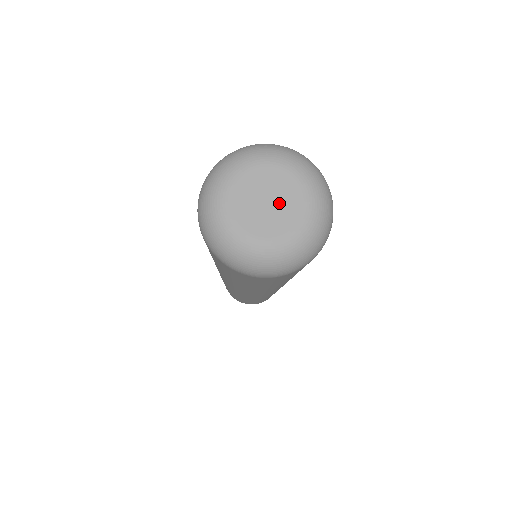
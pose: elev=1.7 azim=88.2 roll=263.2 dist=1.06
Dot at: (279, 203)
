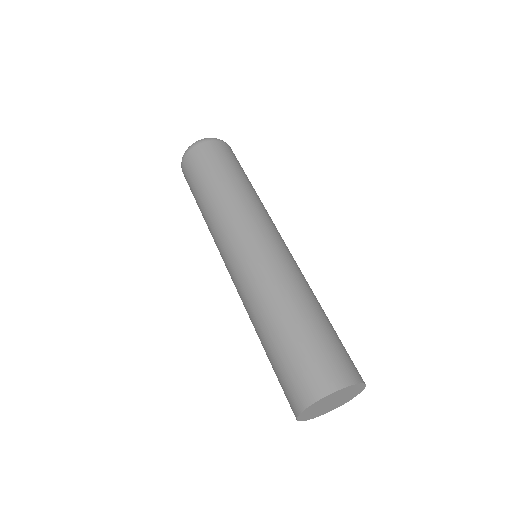
Dot at: occluded
